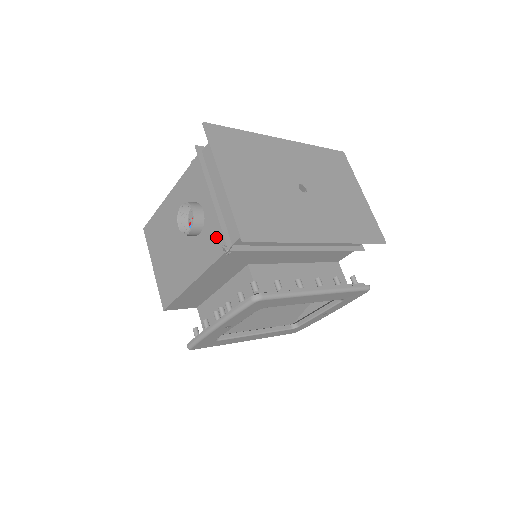
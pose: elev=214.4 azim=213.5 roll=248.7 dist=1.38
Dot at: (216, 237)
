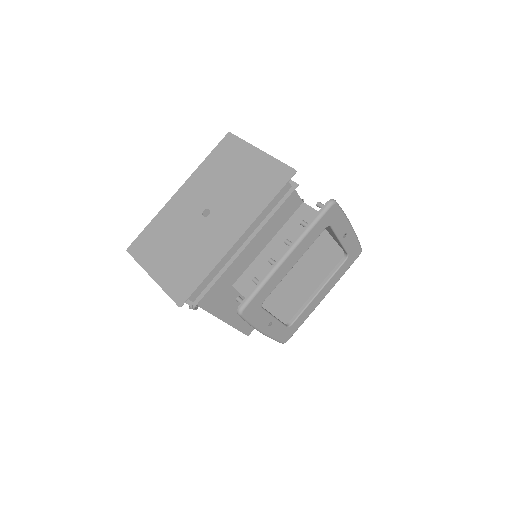
Dot at: occluded
